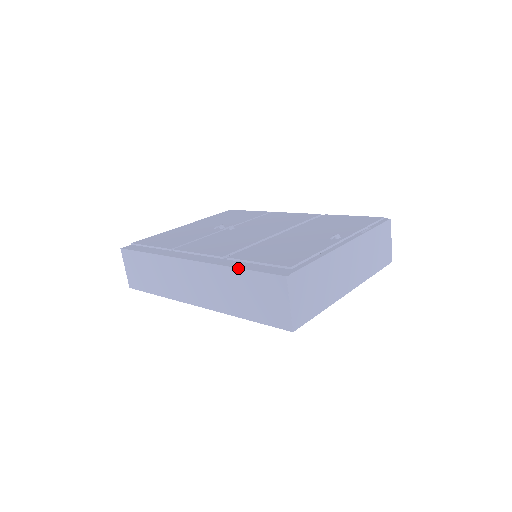
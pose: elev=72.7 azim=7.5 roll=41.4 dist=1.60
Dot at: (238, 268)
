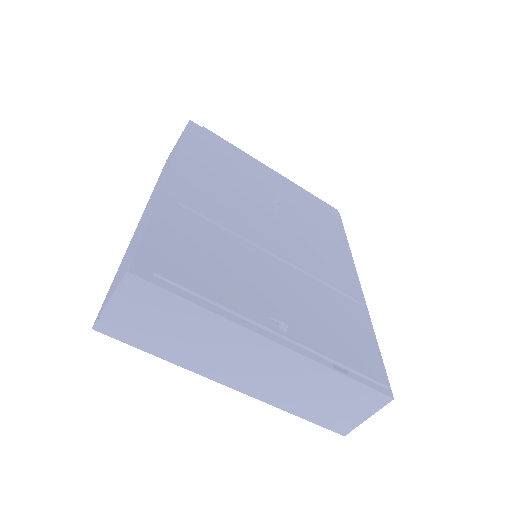
Dot at: (149, 218)
